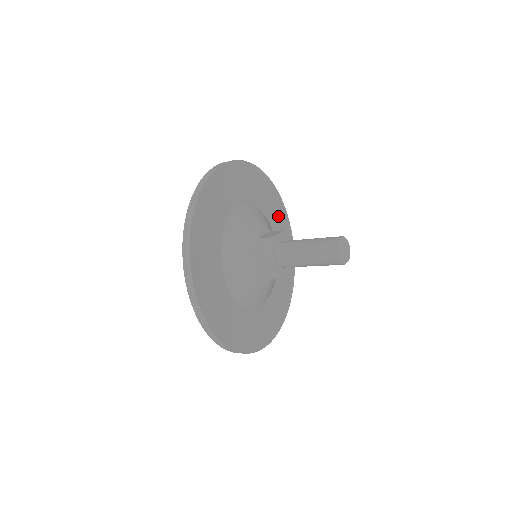
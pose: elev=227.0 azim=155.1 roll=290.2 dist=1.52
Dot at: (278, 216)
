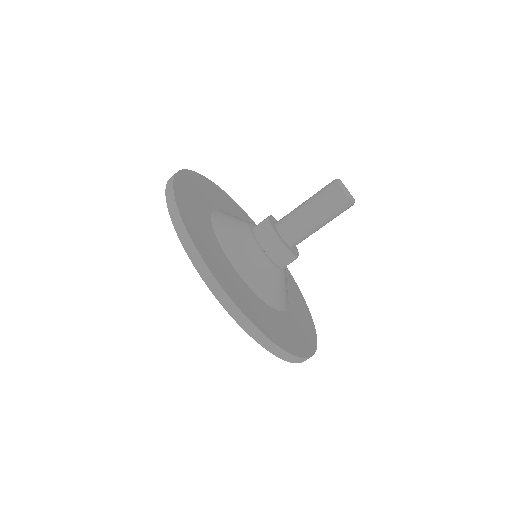
Dot at: occluded
